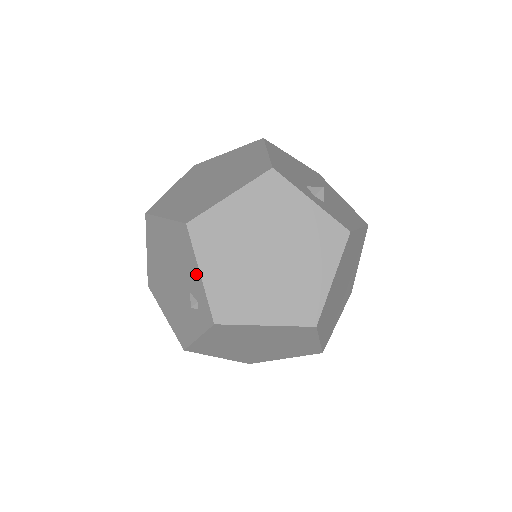
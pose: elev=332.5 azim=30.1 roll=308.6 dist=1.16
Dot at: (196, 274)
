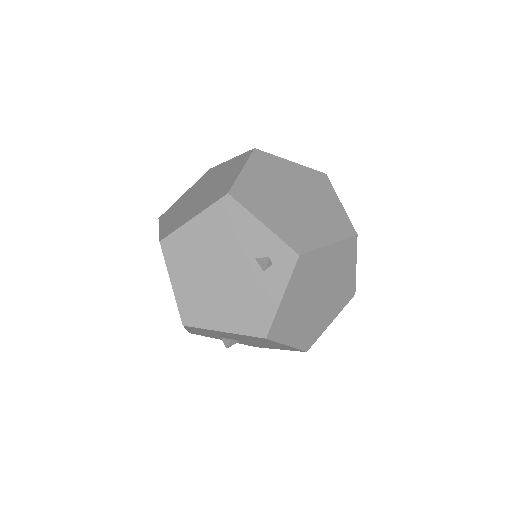
Dot at: (258, 229)
